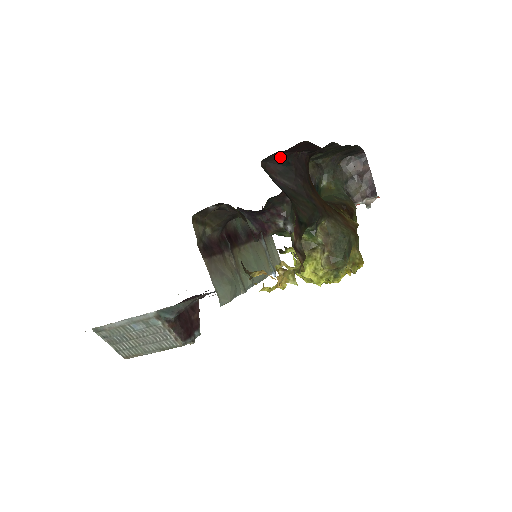
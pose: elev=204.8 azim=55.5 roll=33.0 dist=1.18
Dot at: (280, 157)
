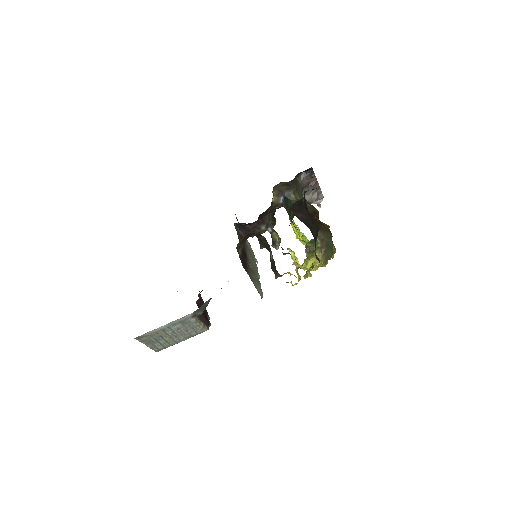
Dot at: (299, 201)
